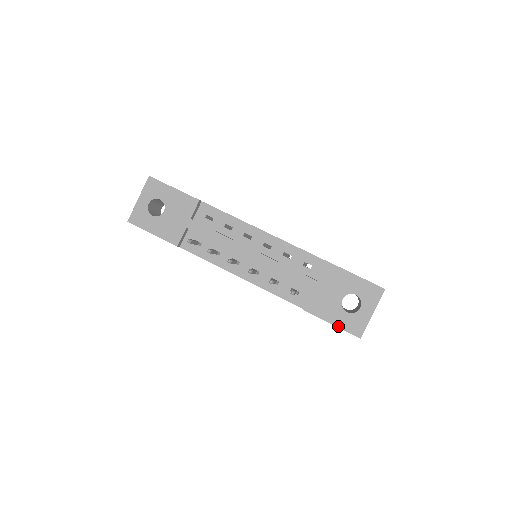
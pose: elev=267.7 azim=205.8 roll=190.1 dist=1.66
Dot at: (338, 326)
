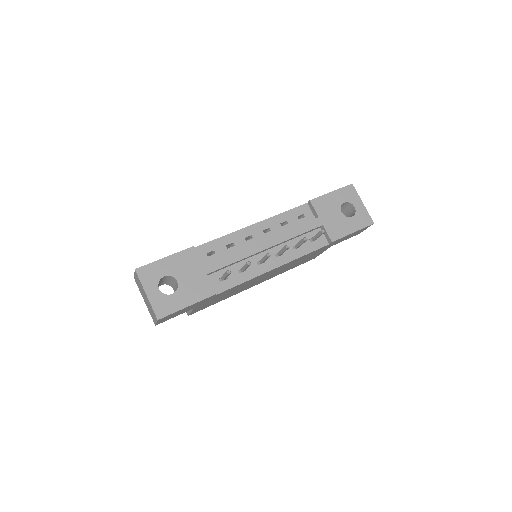
Dot at: (357, 230)
